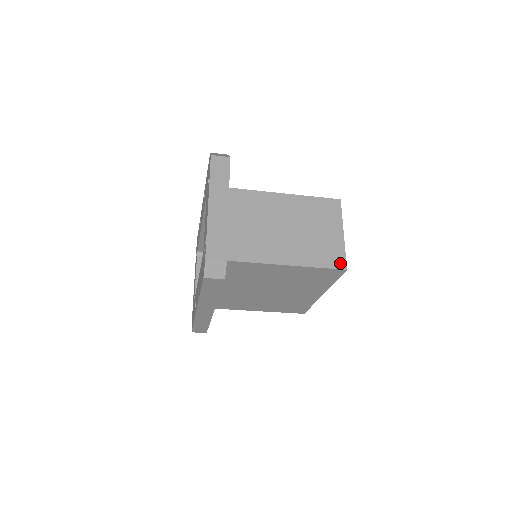
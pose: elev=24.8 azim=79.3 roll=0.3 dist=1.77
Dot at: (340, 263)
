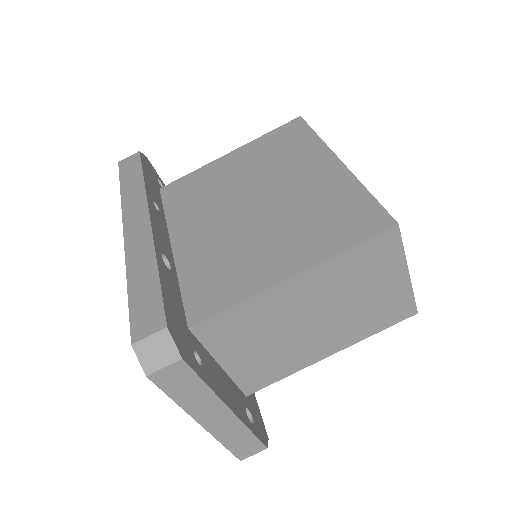
Dot at: occluded
